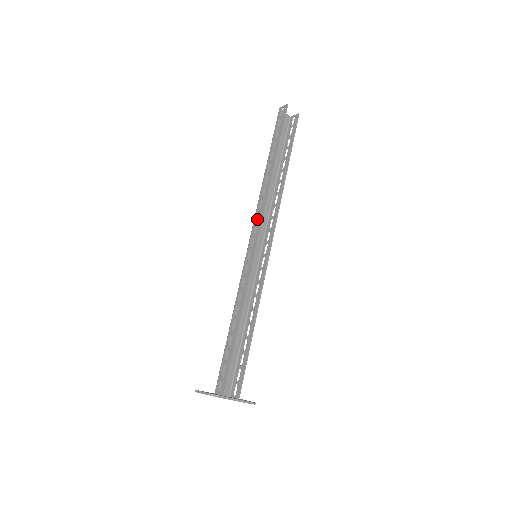
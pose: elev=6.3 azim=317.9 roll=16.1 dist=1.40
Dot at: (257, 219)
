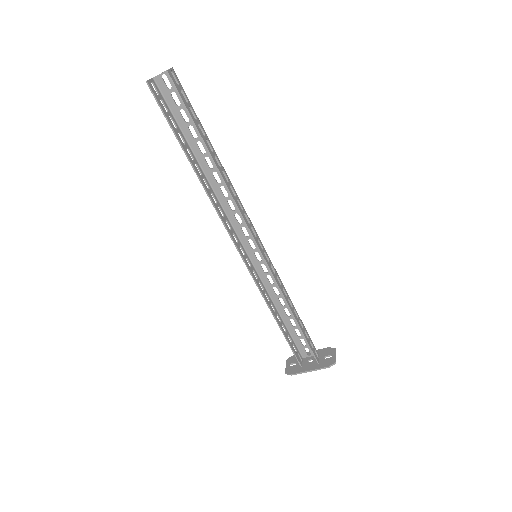
Dot at: (233, 221)
